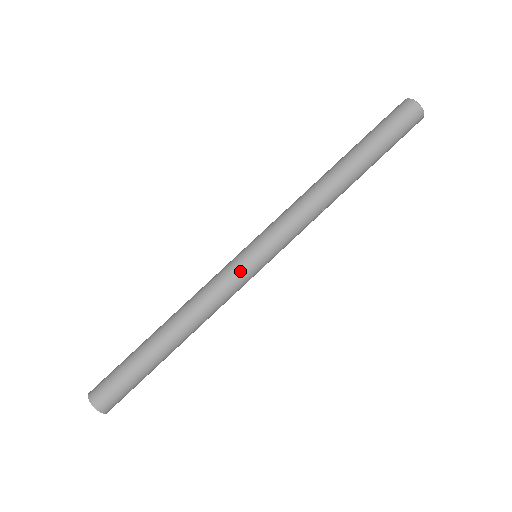
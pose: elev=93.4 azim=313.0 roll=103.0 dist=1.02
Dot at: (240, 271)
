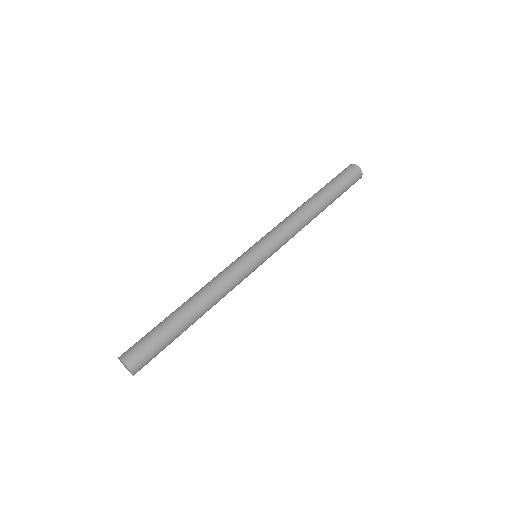
Dot at: (249, 265)
